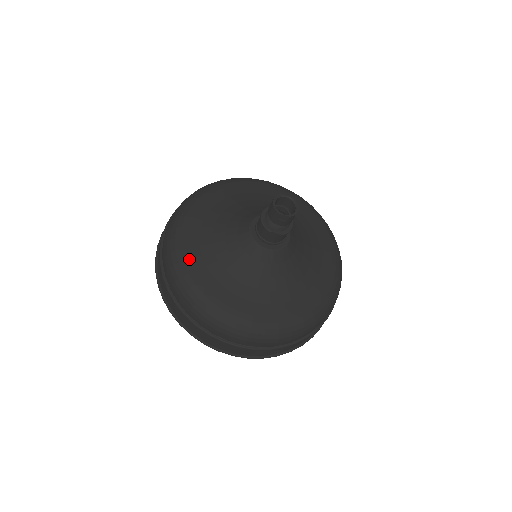
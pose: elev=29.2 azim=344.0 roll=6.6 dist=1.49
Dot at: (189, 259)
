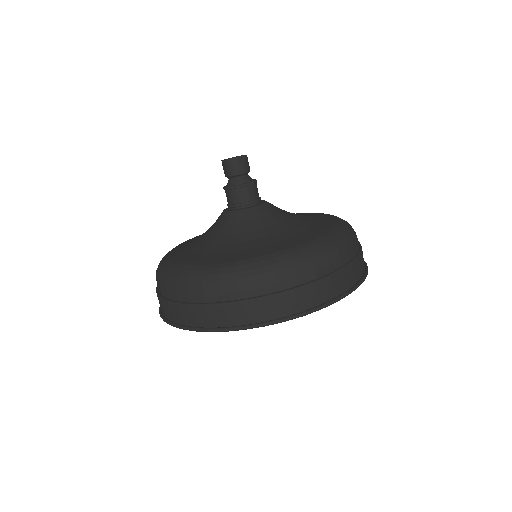
Dot at: (210, 261)
